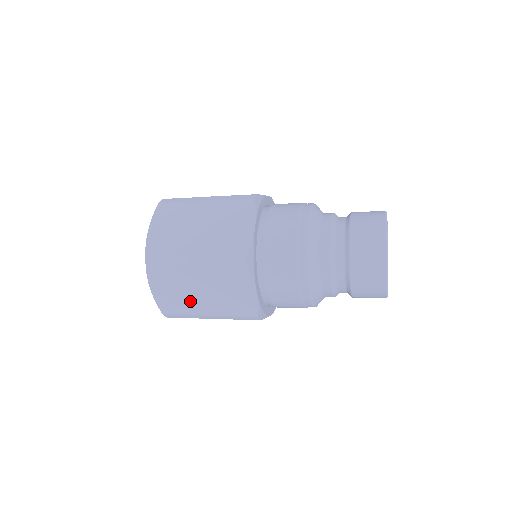
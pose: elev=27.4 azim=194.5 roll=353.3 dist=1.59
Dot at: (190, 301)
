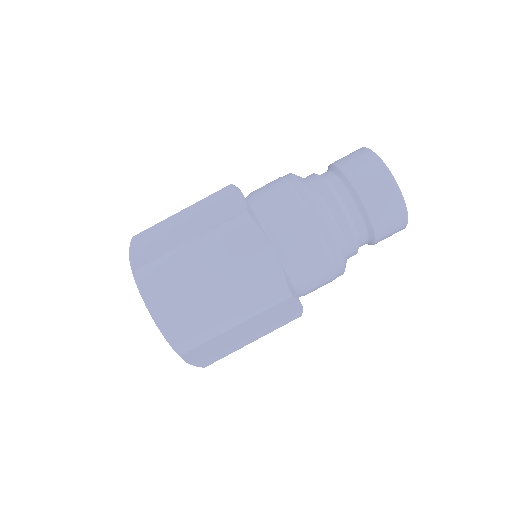
Dot at: (203, 307)
